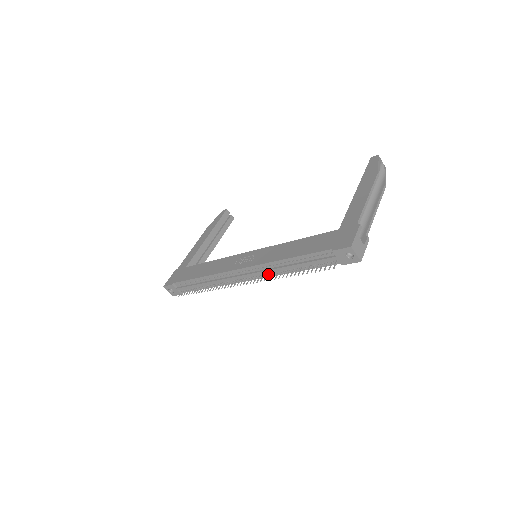
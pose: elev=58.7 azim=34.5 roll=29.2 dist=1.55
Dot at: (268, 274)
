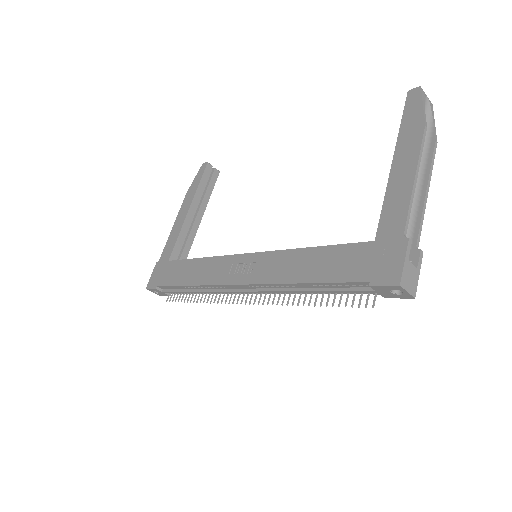
Dot at: occluded
